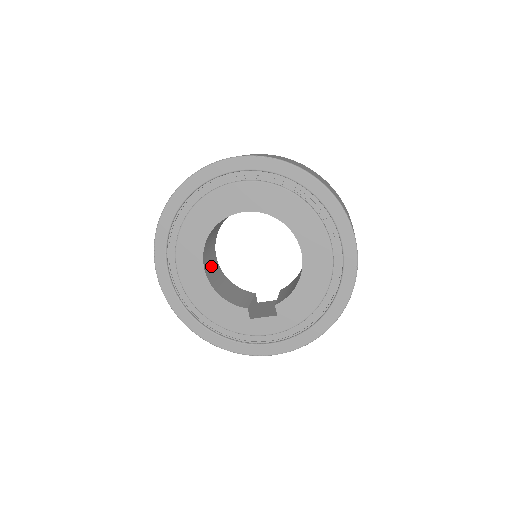
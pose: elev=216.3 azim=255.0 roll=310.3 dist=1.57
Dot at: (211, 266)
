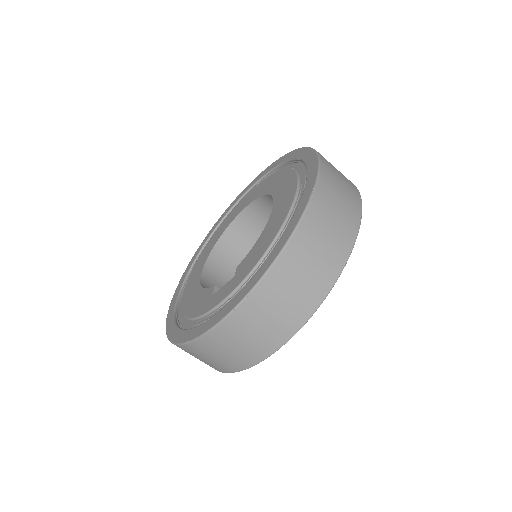
Dot at: (221, 286)
